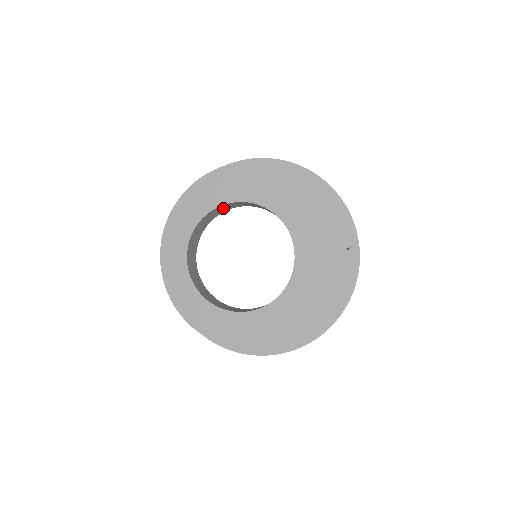
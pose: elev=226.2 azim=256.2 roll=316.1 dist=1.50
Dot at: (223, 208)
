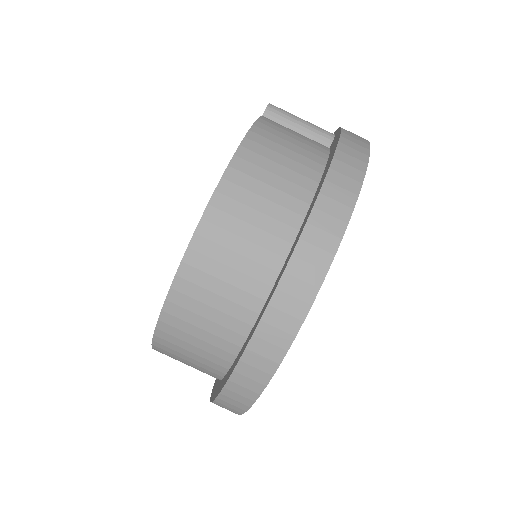
Dot at: occluded
